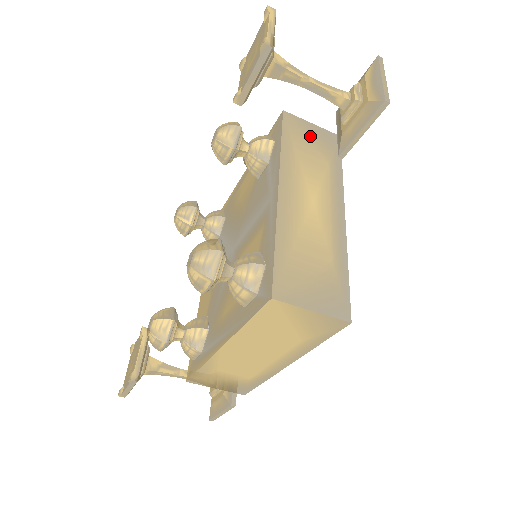
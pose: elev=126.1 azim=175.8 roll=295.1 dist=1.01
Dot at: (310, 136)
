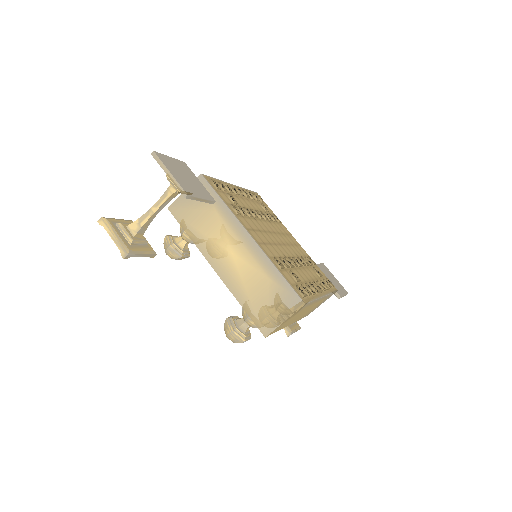
Dot at: (192, 205)
